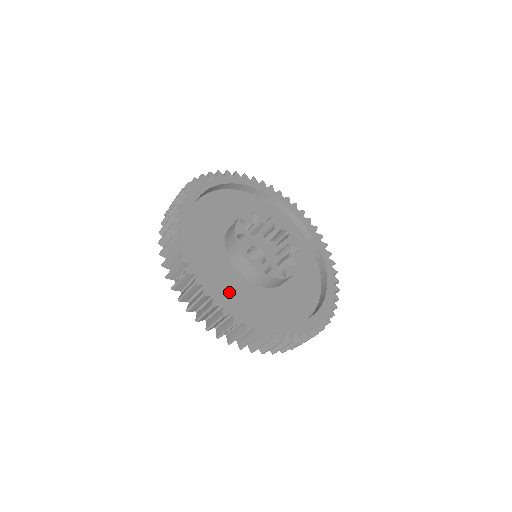
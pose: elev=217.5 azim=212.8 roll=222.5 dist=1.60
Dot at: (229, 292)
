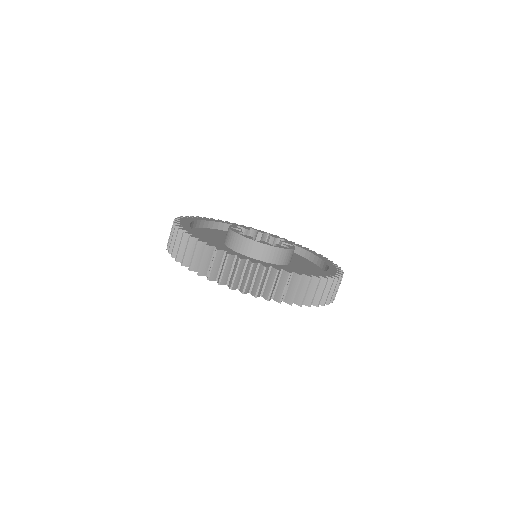
Dot at: occluded
